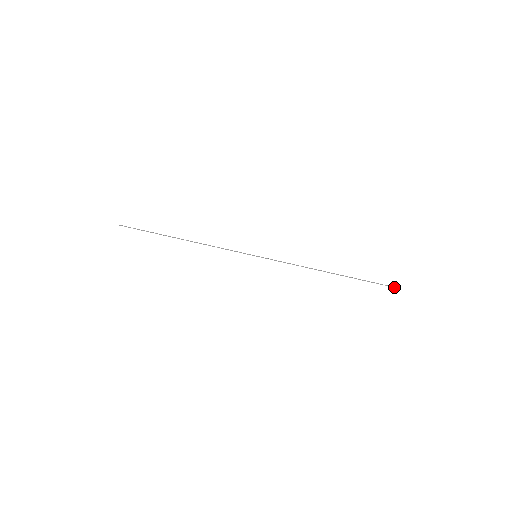
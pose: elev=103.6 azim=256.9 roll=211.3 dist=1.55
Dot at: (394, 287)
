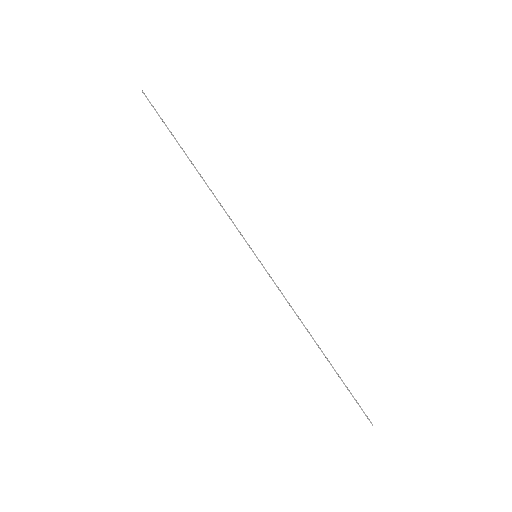
Dot at: (370, 421)
